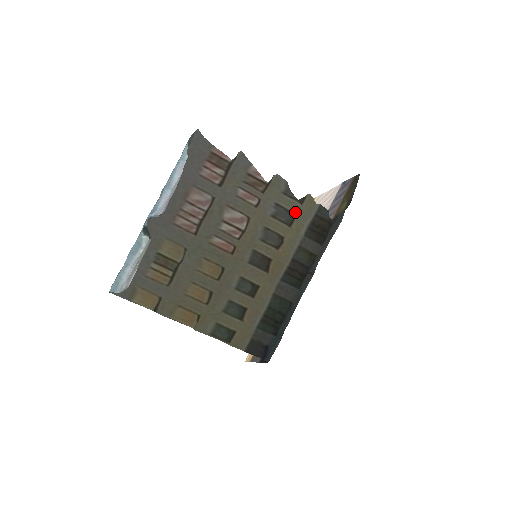
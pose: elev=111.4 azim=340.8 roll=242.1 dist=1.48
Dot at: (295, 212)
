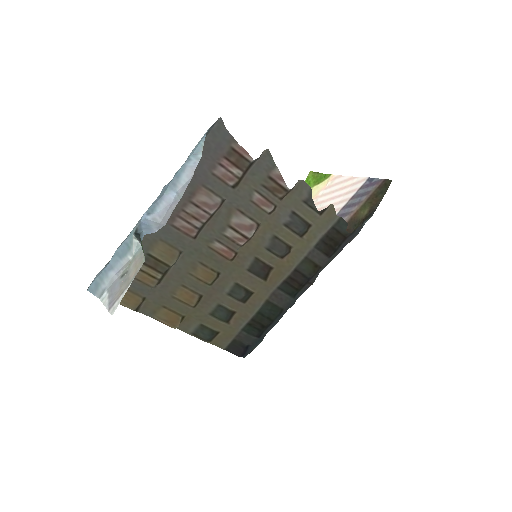
Dot at: (311, 222)
